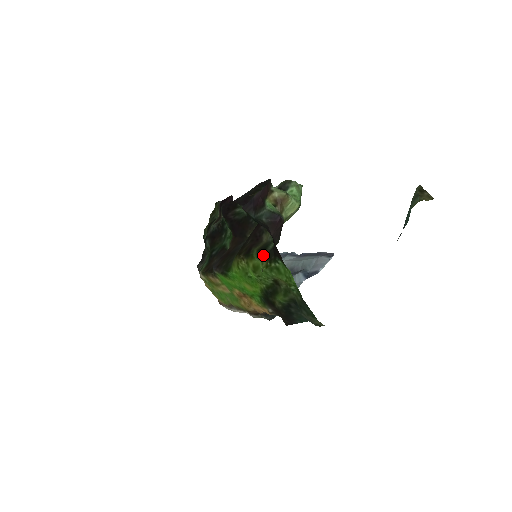
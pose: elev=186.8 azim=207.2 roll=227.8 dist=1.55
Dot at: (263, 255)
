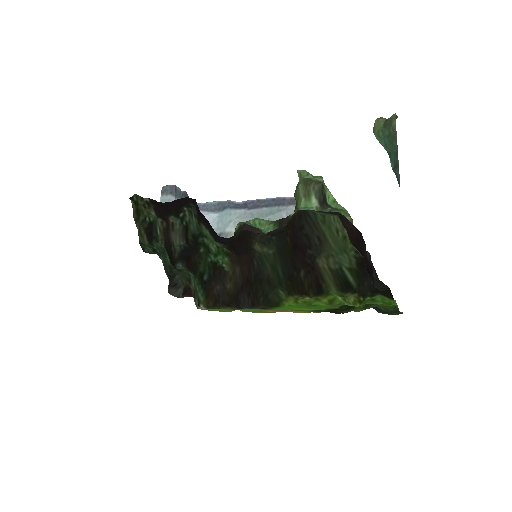
Dot at: (351, 293)
